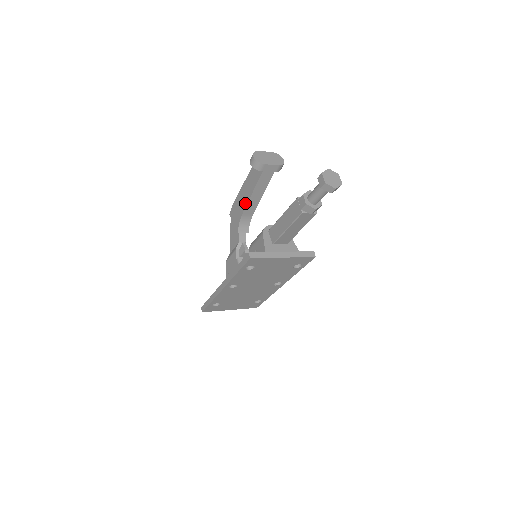
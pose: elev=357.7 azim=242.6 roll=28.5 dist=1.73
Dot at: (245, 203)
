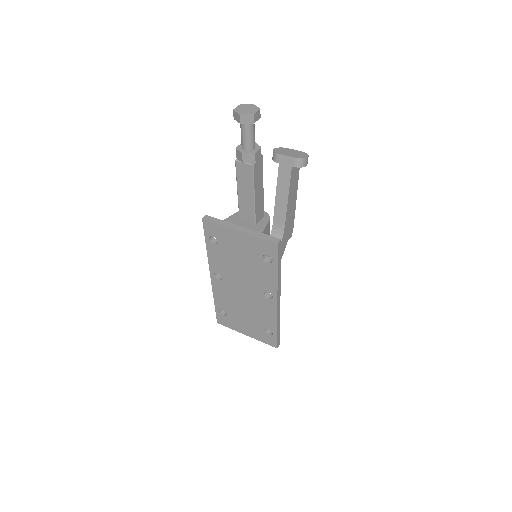
Dot at: (275, 208)
